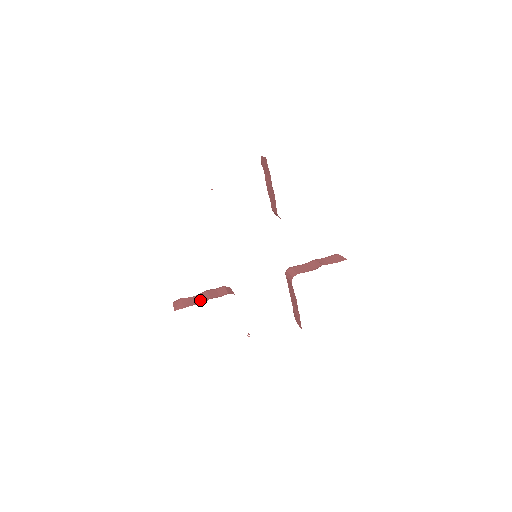
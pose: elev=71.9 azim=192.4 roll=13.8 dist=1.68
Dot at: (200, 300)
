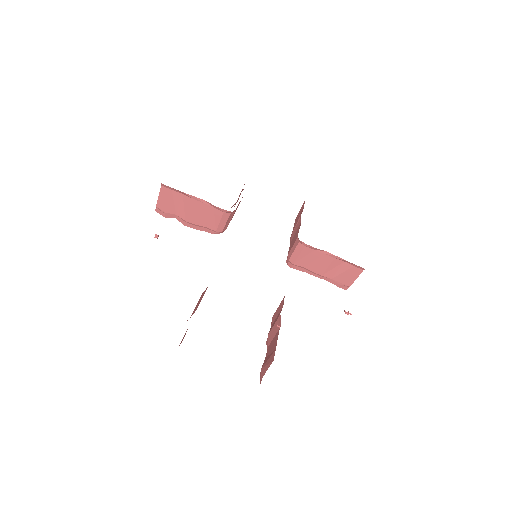
Dot at: (275, 334)
